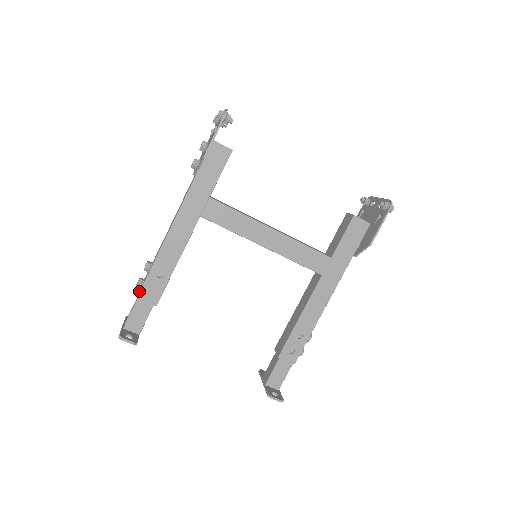
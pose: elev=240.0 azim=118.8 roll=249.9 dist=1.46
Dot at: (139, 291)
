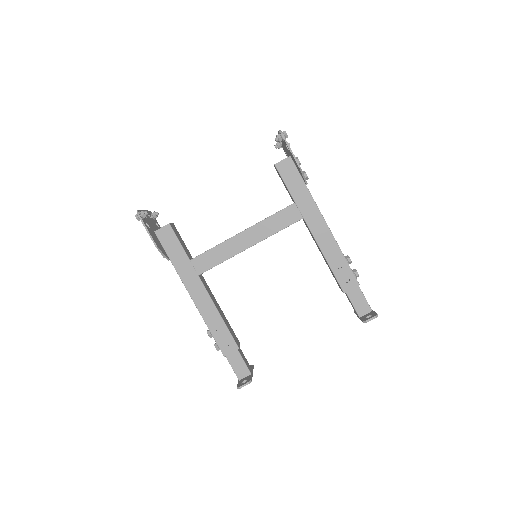
Dot at: occluded
